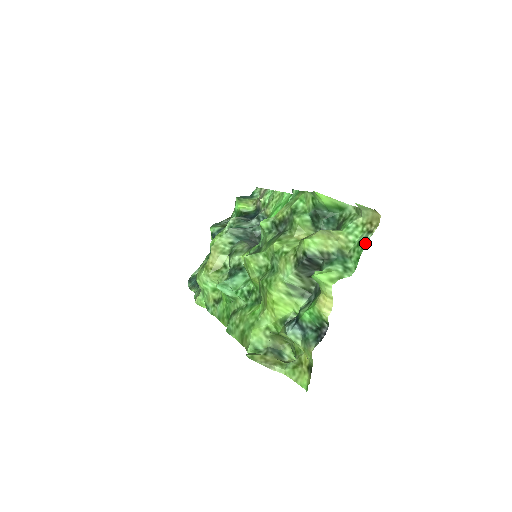
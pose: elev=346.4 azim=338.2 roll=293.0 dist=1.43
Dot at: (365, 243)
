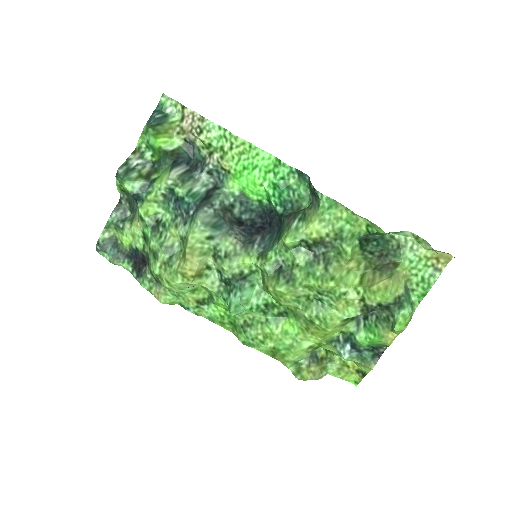
Dot at: (434, 282)
